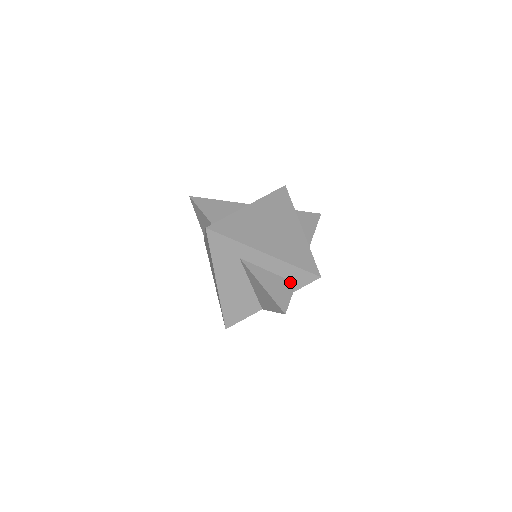
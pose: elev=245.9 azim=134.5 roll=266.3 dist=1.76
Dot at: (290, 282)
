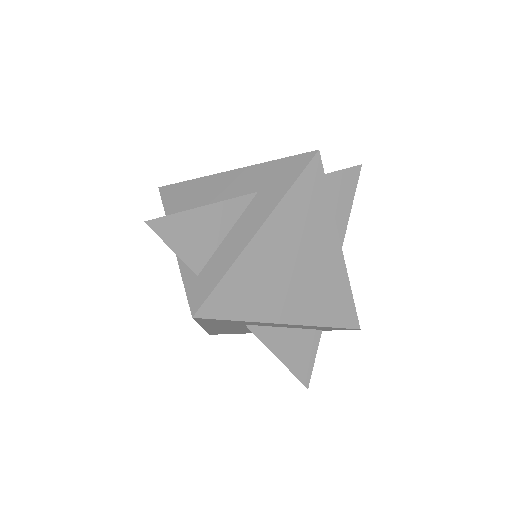
Dot at: (314, 332)
